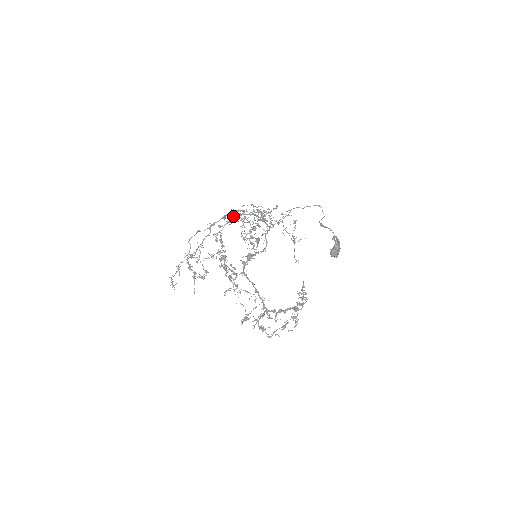
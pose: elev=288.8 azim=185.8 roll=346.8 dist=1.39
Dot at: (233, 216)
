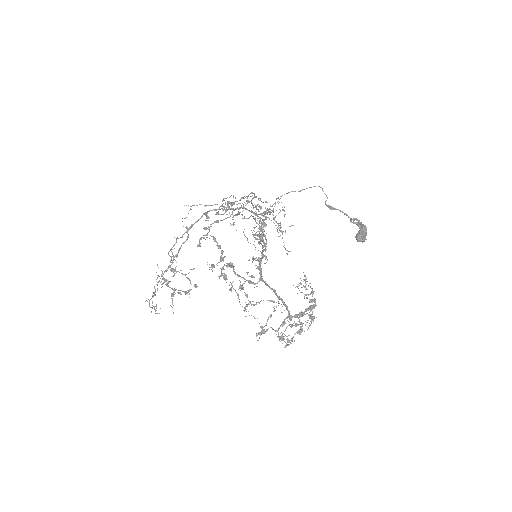
Dot at: occluded
